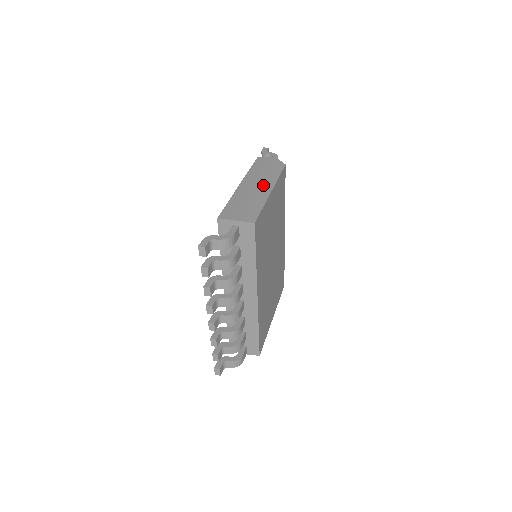
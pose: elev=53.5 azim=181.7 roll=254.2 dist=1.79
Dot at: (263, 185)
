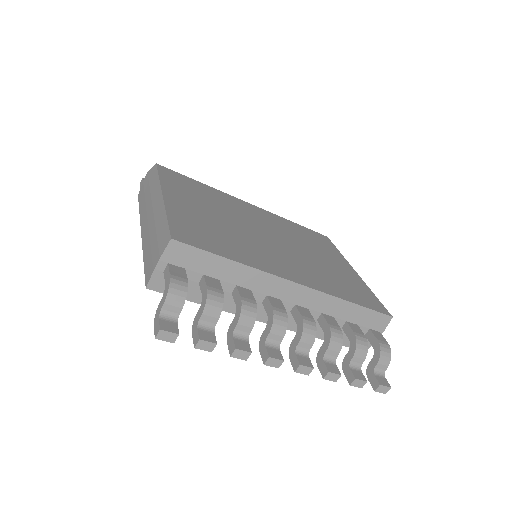
Dot at: (153, 203)
